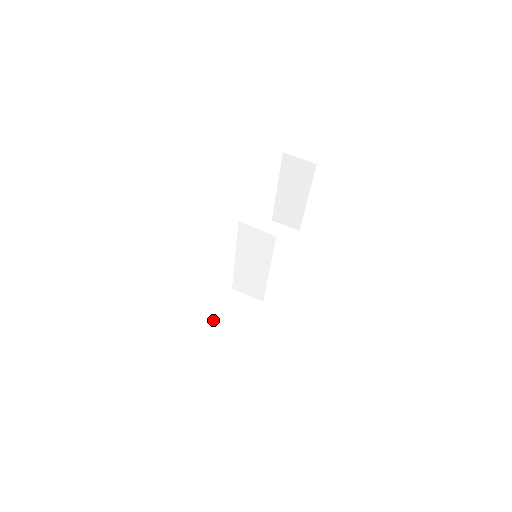
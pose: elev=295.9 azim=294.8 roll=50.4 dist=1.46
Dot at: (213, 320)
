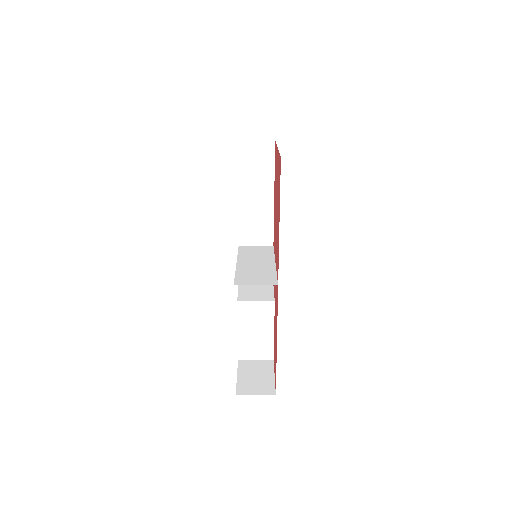
Dot at: (250, 327)
